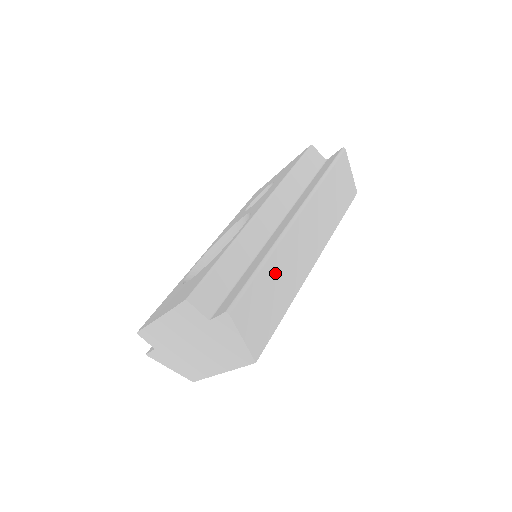
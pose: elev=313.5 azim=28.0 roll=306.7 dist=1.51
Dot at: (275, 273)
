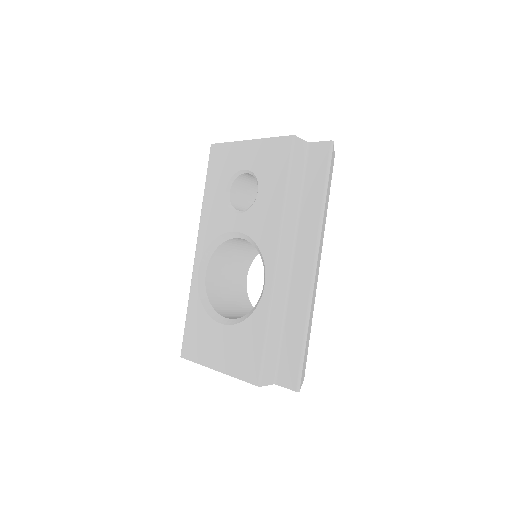
Dot at: (309, 324)
